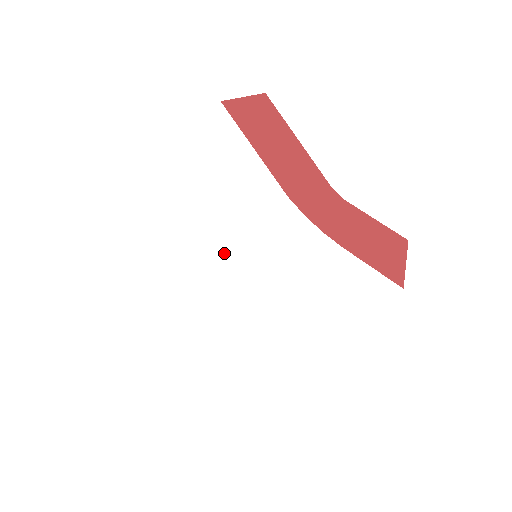
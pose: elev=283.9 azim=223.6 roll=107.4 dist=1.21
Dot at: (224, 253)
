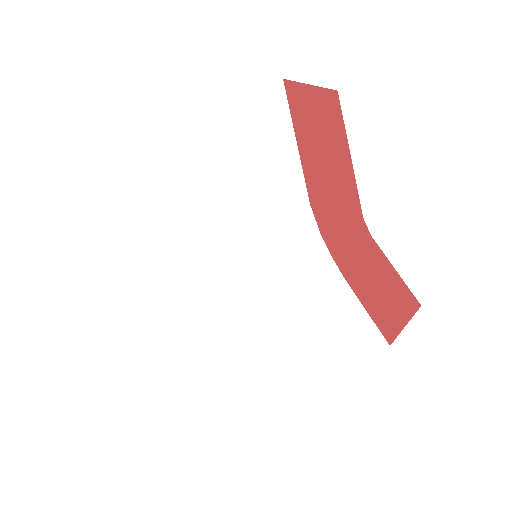
Dot at: (223, 237)
